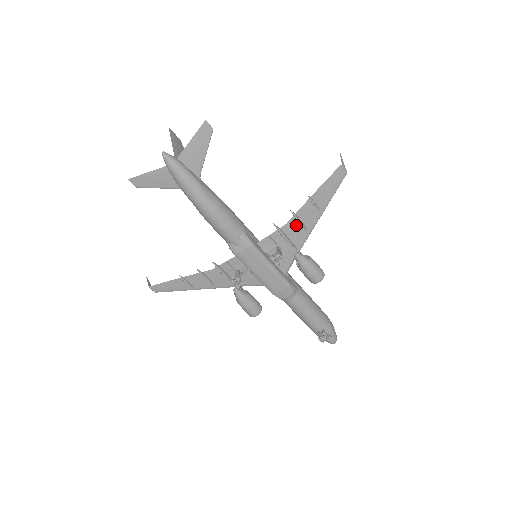
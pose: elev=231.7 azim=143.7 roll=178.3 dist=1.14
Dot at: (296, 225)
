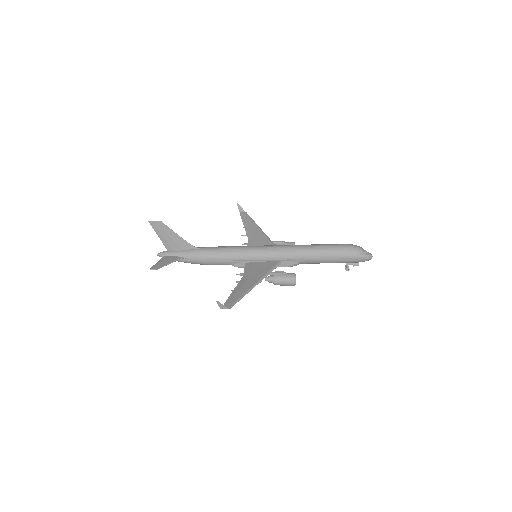
Dot at: (248, 279)
